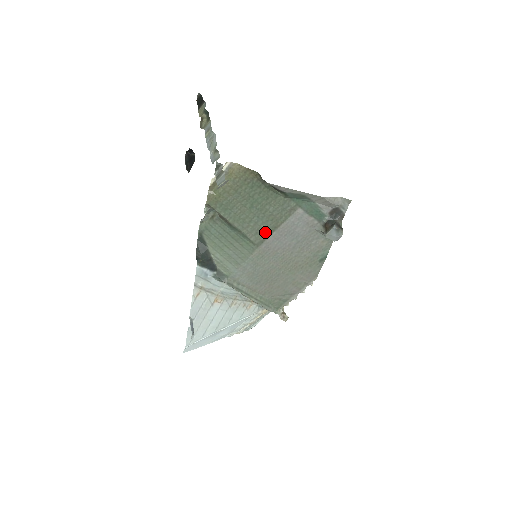
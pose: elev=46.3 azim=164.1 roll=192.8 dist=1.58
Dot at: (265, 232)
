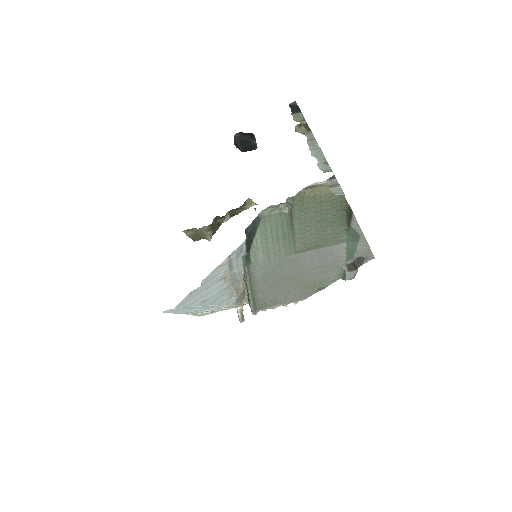
Dot at: (310, 245)
